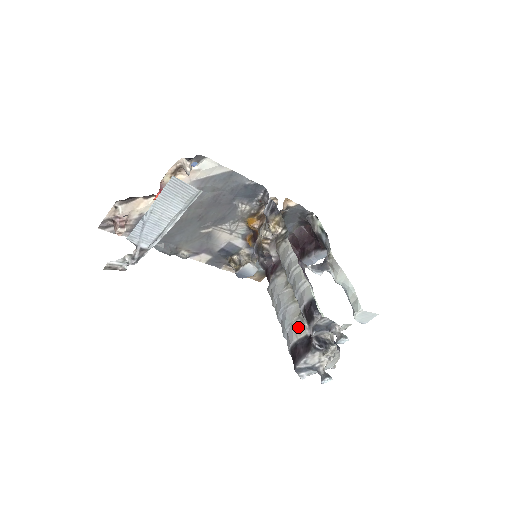
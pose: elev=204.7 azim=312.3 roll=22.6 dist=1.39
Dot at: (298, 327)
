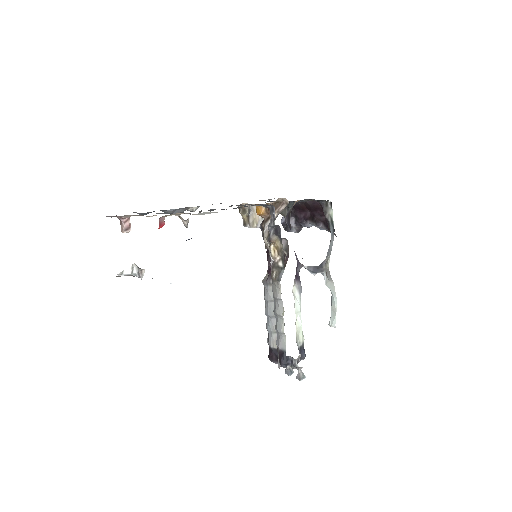
Dot at: (276, 339)
